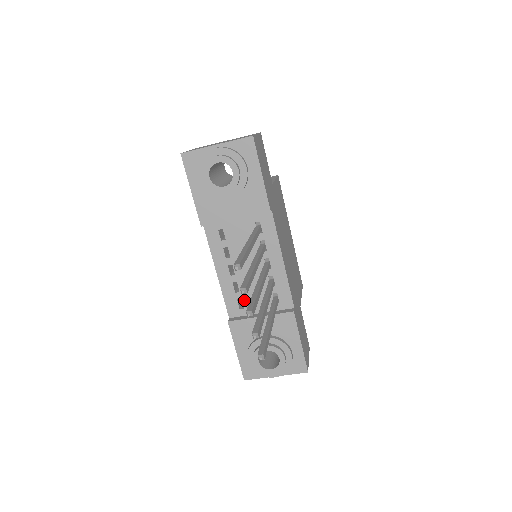
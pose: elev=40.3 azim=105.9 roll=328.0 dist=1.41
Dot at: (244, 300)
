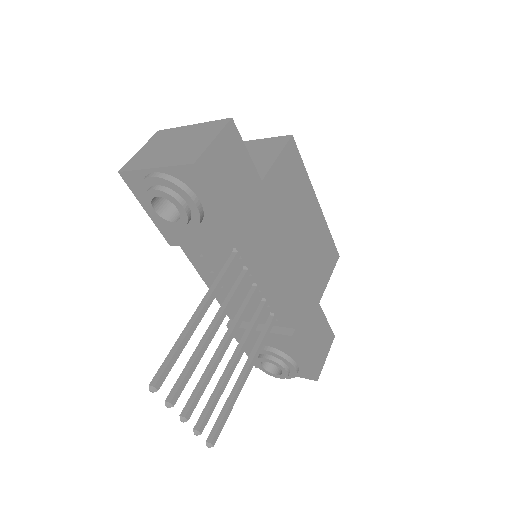
Dot at: occluded
